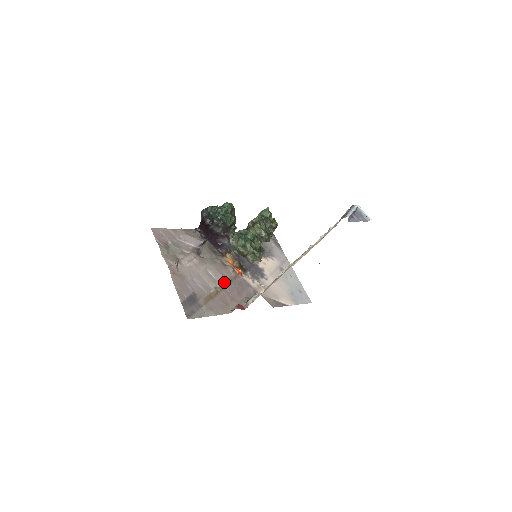
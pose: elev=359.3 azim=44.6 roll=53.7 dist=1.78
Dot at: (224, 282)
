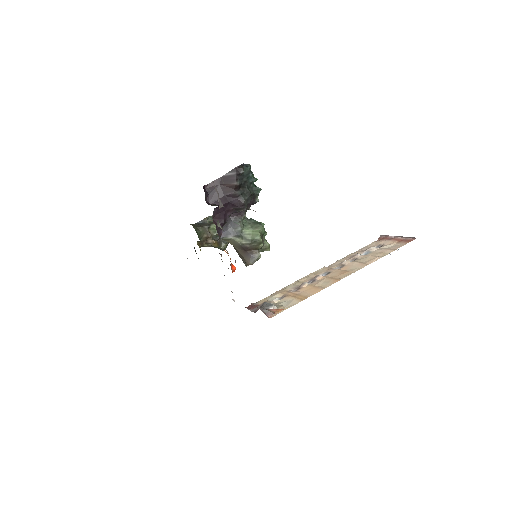
Dot at: occluded
